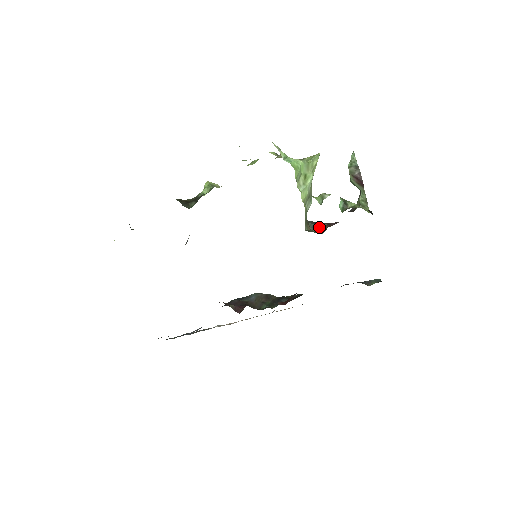
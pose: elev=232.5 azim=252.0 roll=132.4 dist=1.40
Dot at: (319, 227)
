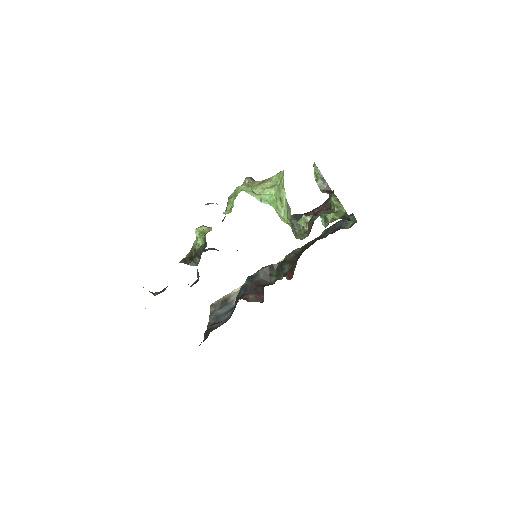
Dot at: occluded
